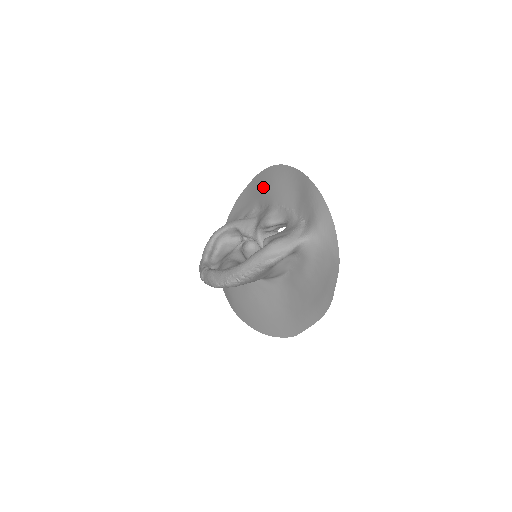
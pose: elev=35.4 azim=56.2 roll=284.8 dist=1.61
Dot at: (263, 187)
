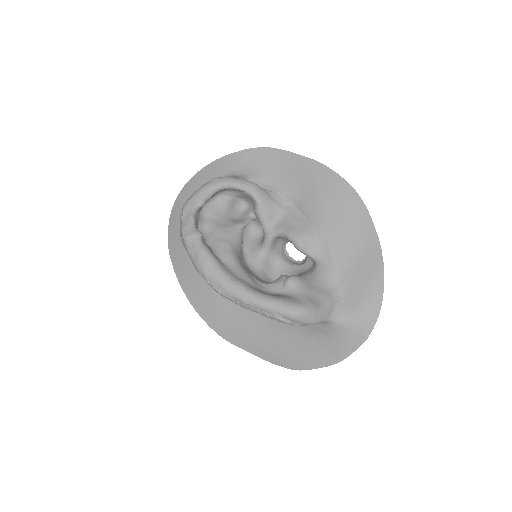
Dot at: (321, 193)
